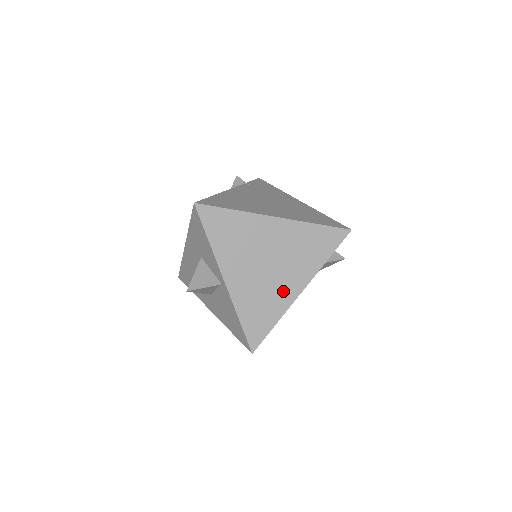
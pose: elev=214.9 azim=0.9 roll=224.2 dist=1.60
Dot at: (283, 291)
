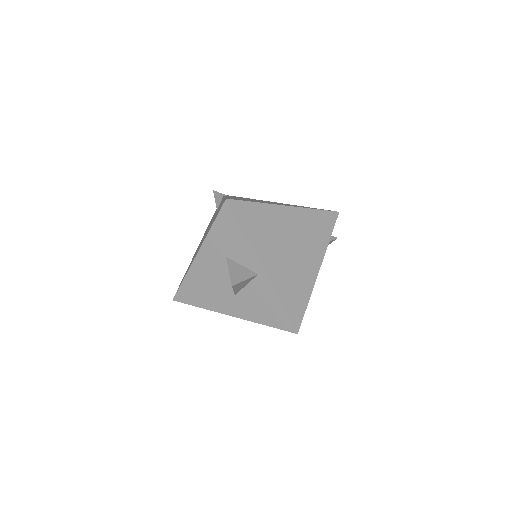
Dot at: (307, 271)
